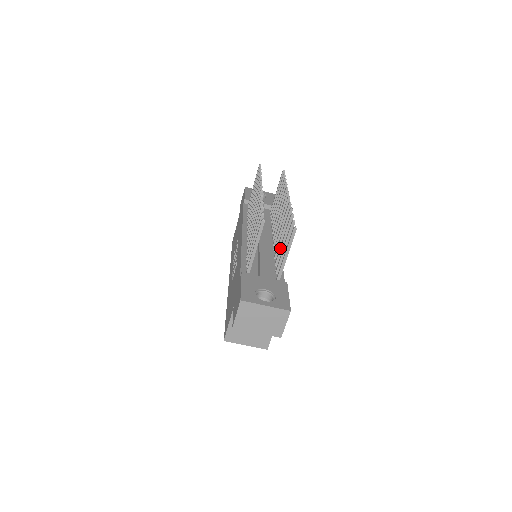
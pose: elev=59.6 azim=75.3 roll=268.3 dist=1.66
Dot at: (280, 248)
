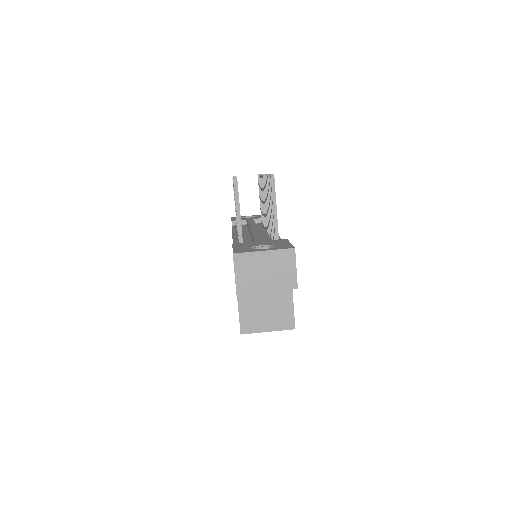
Dot at: (270, 218)
